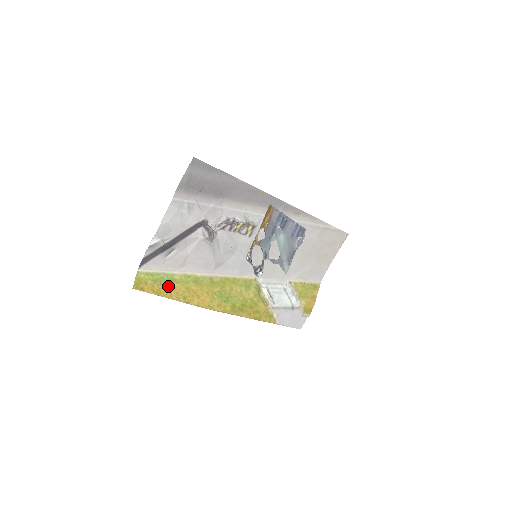
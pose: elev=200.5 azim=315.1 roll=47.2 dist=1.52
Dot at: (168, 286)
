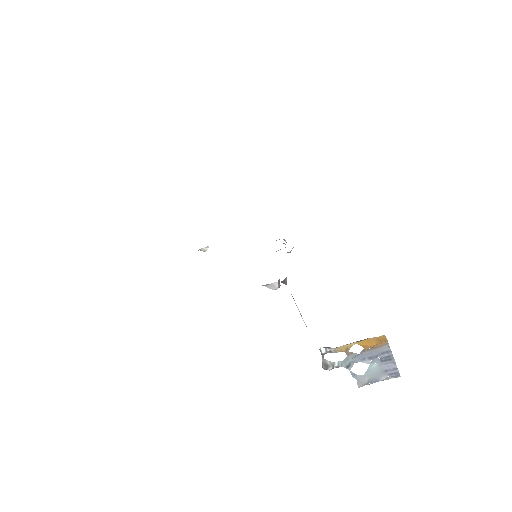
Dot at: occluded
